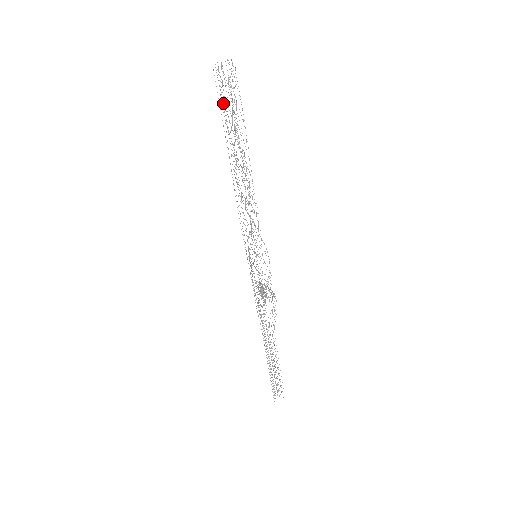
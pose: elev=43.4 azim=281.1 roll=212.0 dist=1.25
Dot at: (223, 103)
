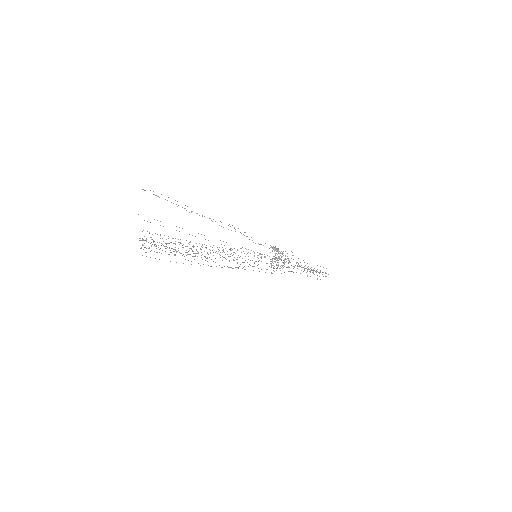
Dot at: occluded
